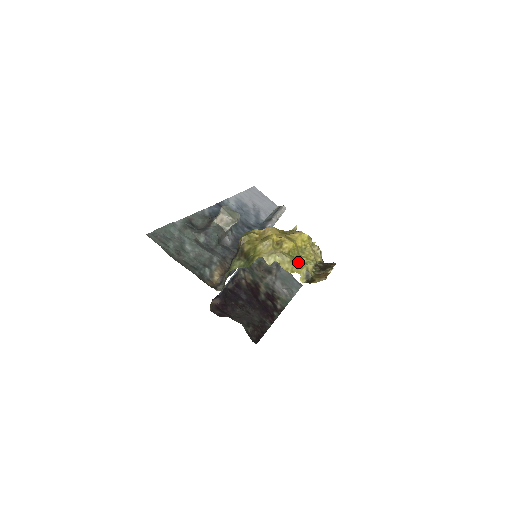
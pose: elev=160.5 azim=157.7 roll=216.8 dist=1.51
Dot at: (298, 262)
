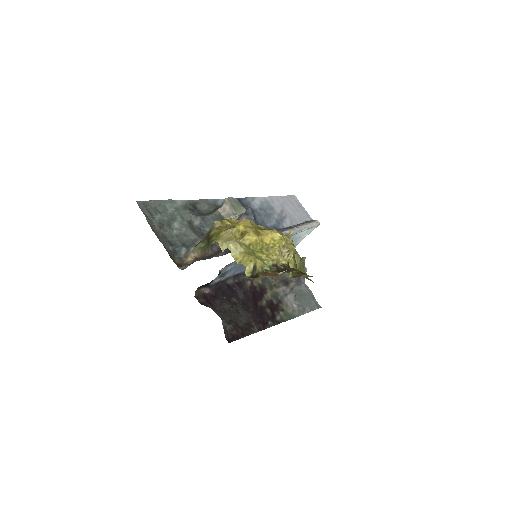
Dot at: (250, 255)
